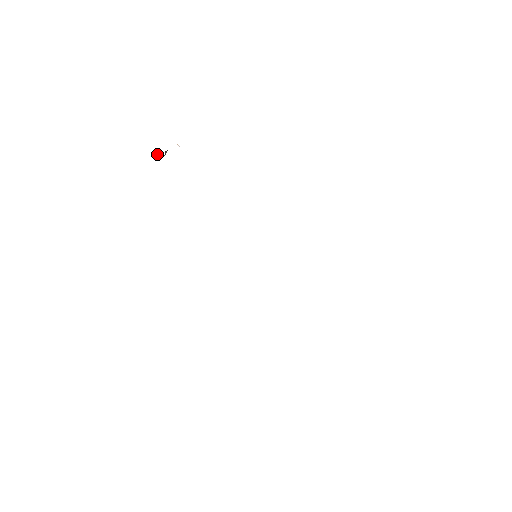
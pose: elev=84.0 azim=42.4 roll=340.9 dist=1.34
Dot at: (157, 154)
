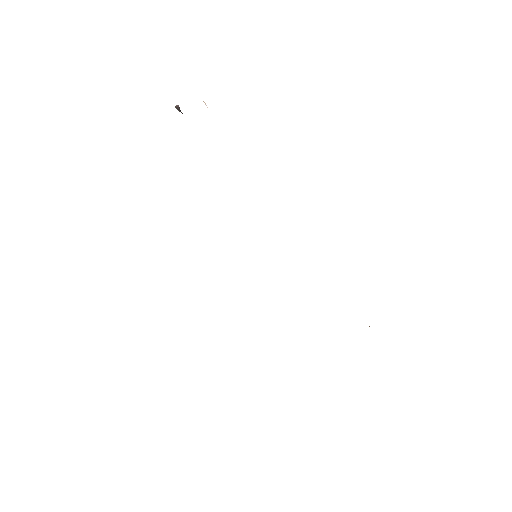
Dot at: (178, 110)
